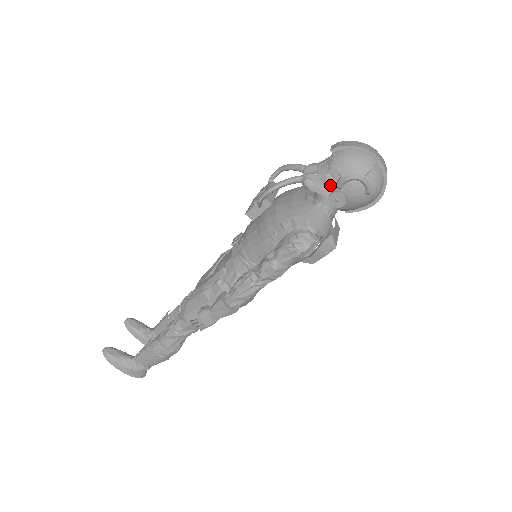
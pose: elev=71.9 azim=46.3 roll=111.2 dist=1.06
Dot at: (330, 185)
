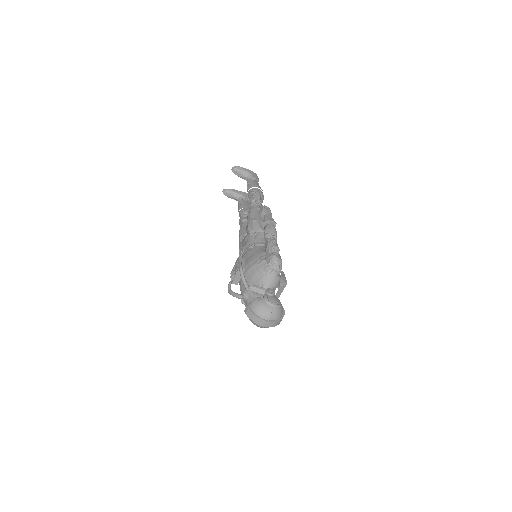
Dot at: occluded
